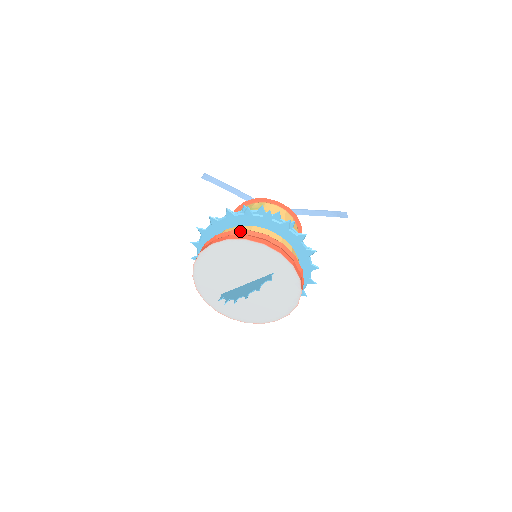
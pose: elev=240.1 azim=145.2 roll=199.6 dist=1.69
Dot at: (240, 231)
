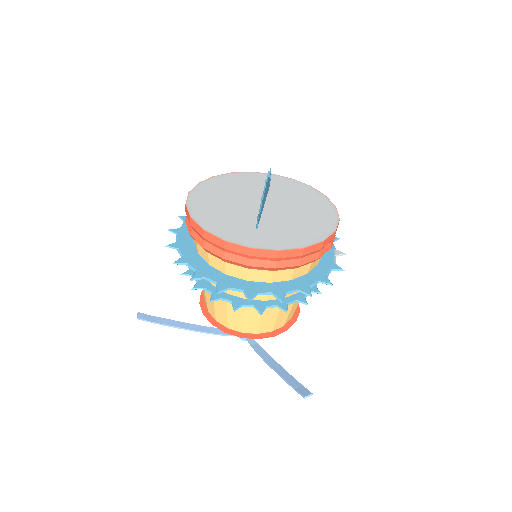
Dot at: occluded
